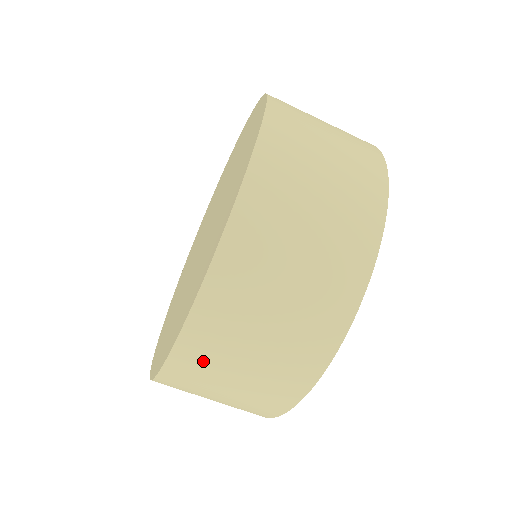
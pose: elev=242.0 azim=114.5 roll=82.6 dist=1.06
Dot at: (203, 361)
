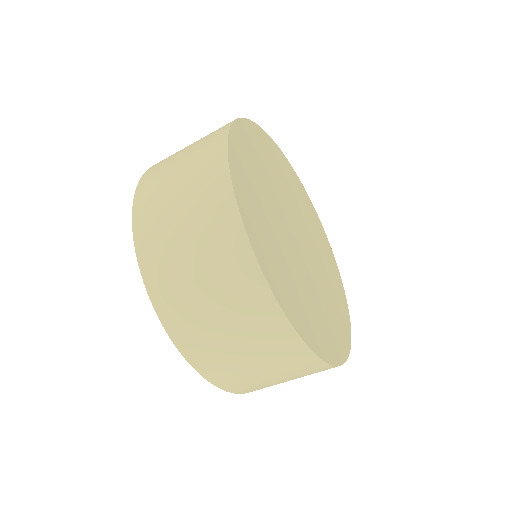
Dot at: occluded
